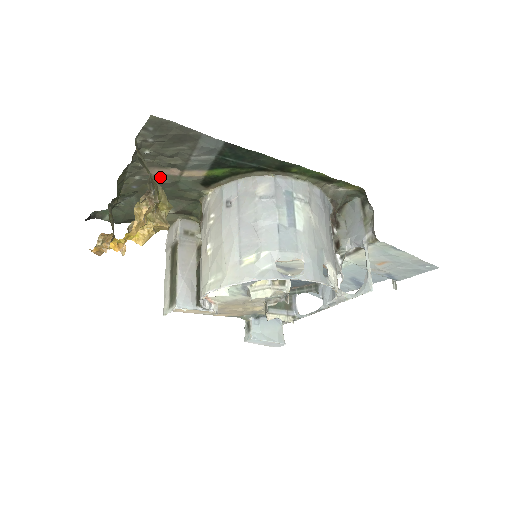
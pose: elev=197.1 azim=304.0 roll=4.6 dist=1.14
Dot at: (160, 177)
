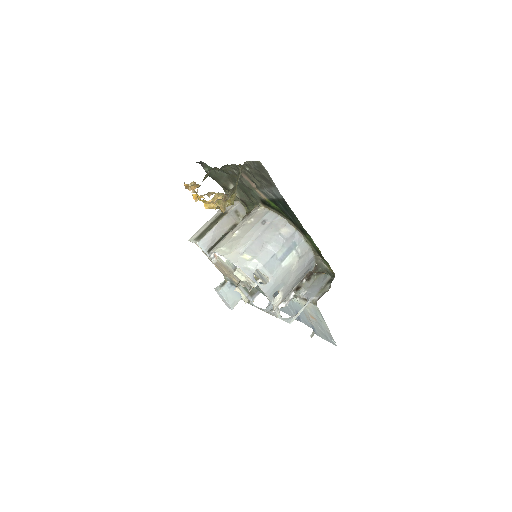
Dot at: (245, 180)
